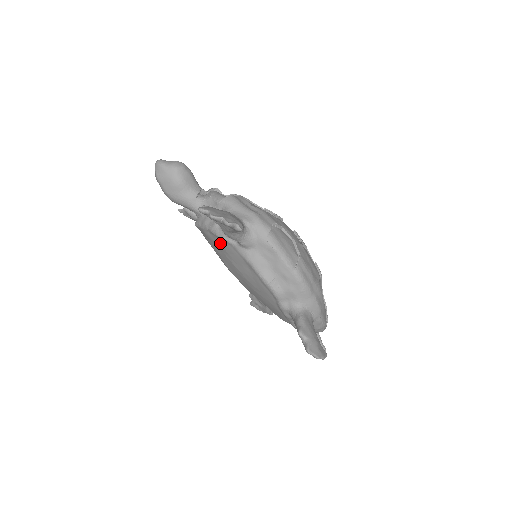
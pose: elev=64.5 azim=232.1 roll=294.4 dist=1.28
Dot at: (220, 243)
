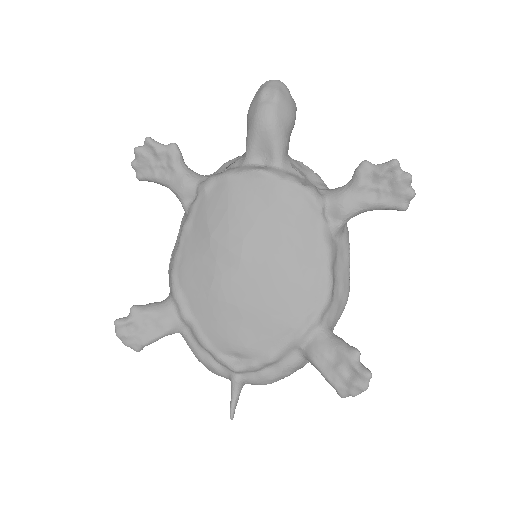
Dot at: (299, 209)
